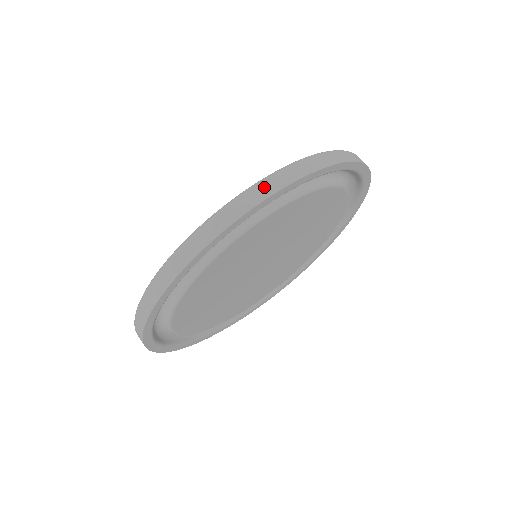
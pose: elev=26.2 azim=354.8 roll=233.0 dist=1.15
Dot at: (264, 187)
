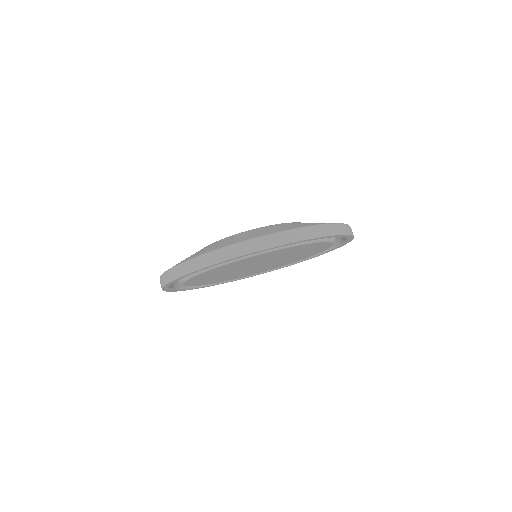
Dot at: (332, 228)
